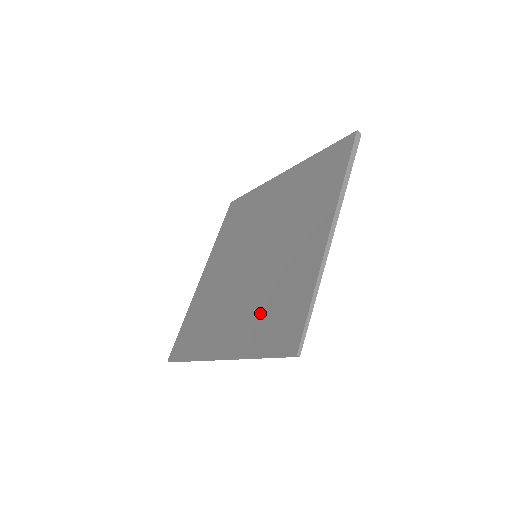
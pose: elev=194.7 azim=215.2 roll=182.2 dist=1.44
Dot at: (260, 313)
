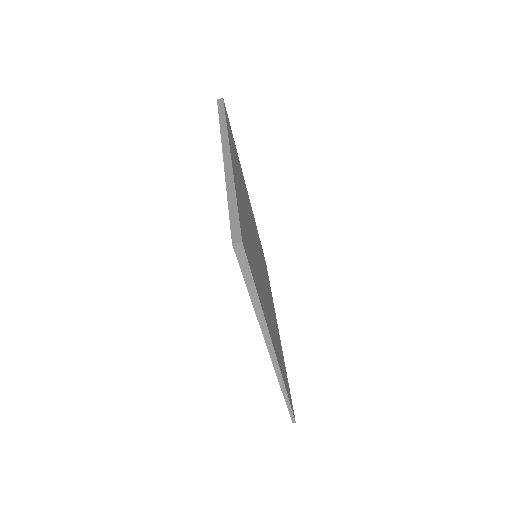
Dot at: occluded
